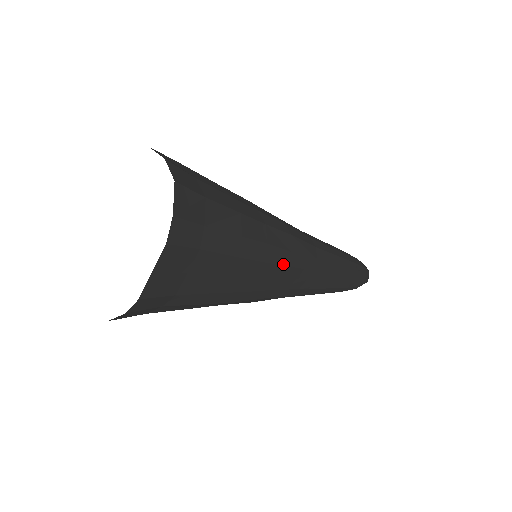
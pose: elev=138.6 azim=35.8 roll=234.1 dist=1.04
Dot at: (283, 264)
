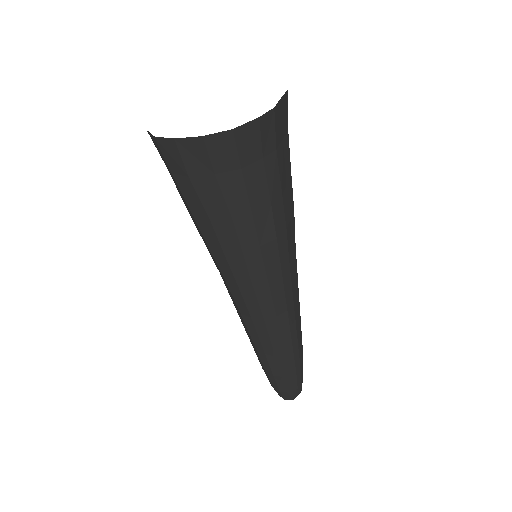
Dot at: occluded
